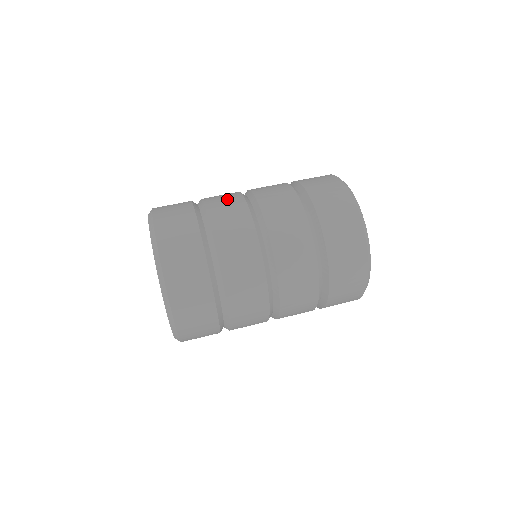
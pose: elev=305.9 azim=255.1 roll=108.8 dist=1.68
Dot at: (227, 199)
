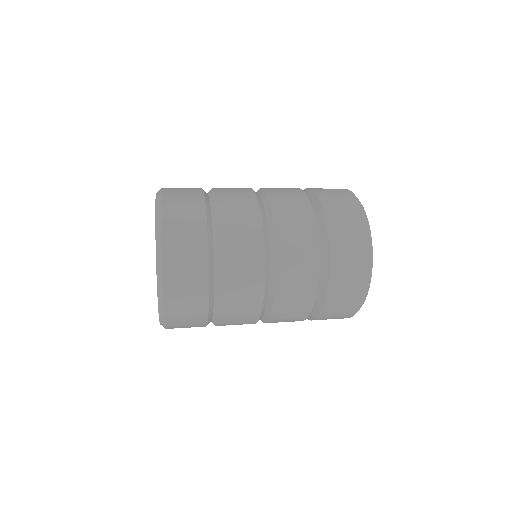
Dot at: occluded
